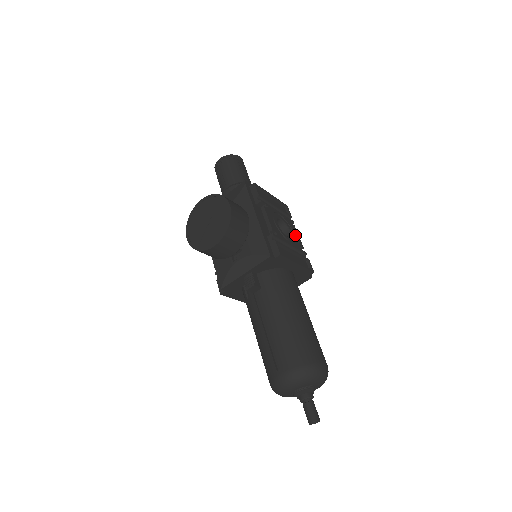
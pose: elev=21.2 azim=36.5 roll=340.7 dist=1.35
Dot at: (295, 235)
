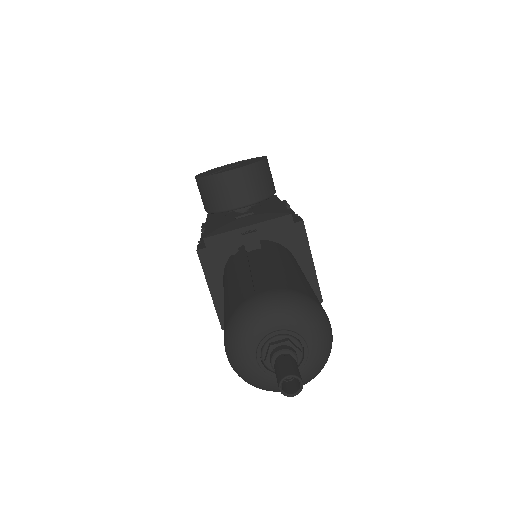
Dot at: occluded
